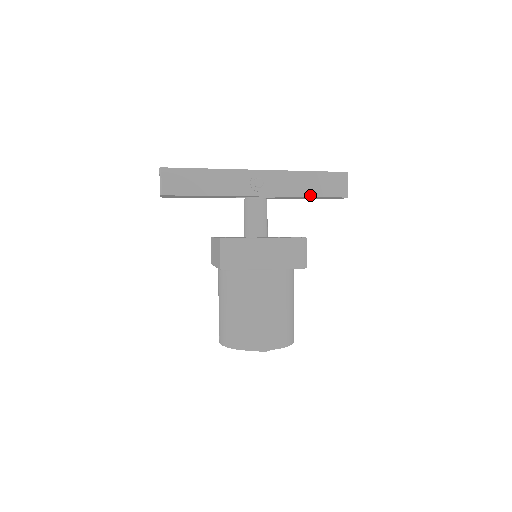
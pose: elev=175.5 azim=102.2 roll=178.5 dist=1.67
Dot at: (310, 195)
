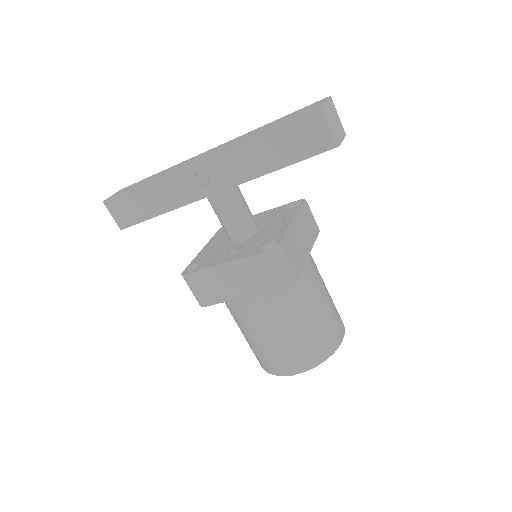
Dot at: (278, 167)
